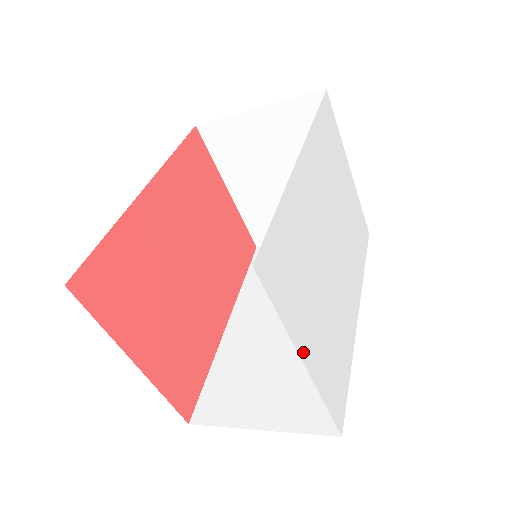
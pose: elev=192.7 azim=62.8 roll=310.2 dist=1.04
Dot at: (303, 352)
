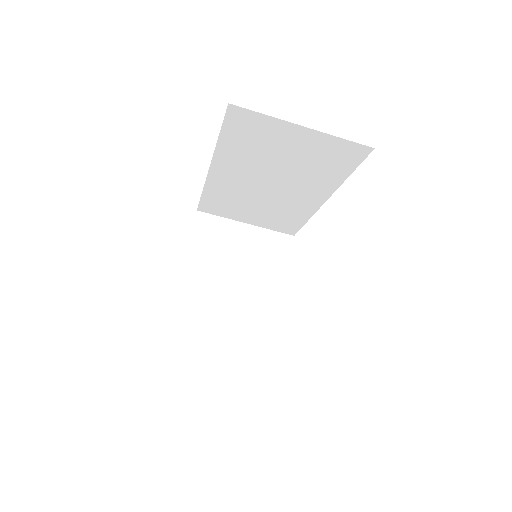
Dot at: occluded
